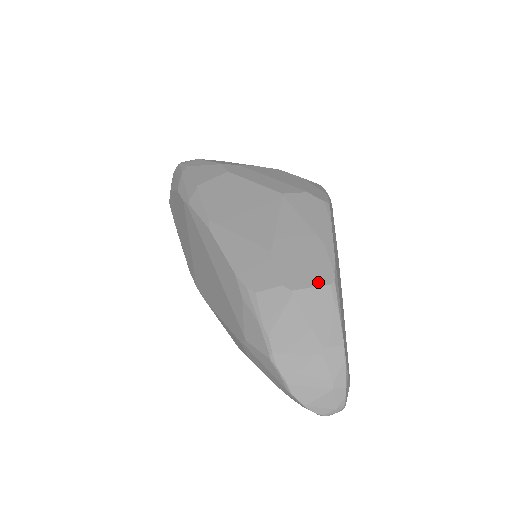
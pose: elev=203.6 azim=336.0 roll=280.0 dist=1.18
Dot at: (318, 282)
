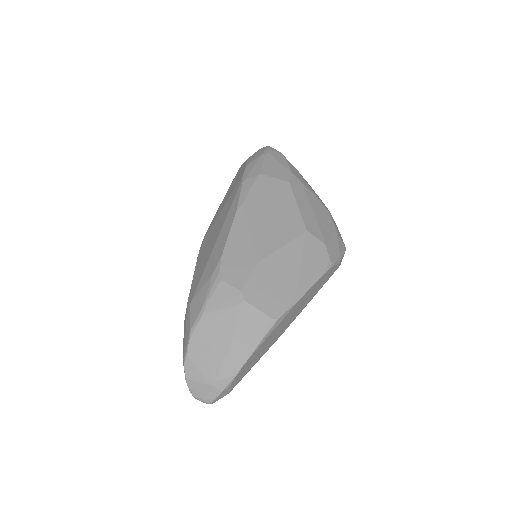
Dot at: (266, 310)
